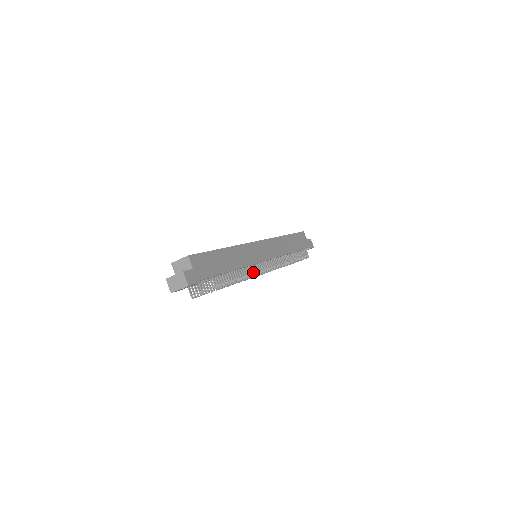
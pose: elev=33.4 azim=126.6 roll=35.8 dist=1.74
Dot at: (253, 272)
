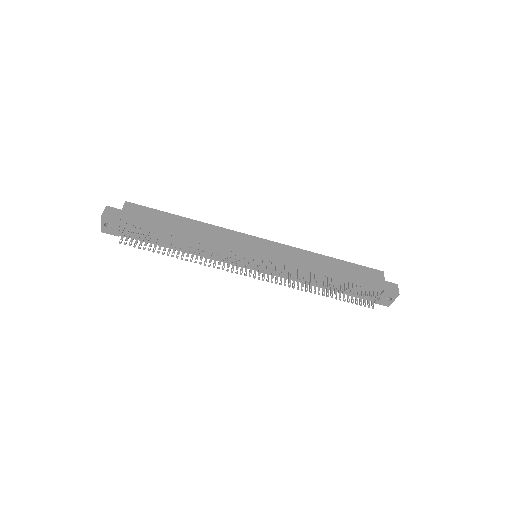
Dot at: (226, 256)
